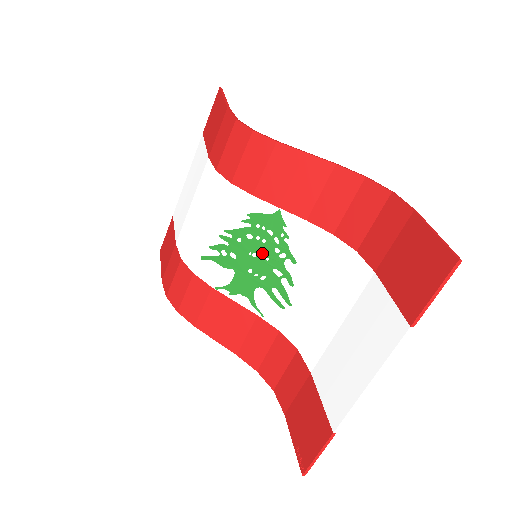
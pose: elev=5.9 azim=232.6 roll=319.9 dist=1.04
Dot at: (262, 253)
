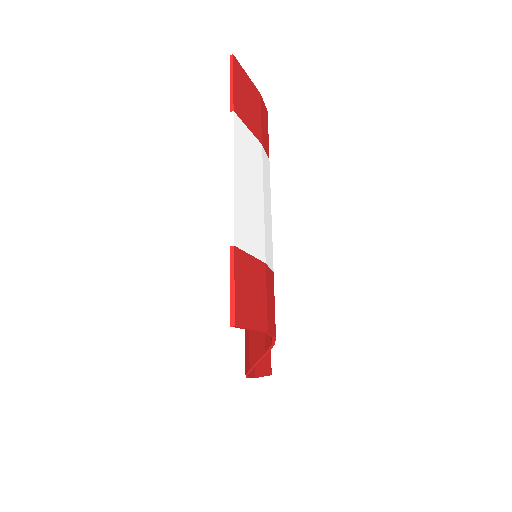
Dot at: occluded
